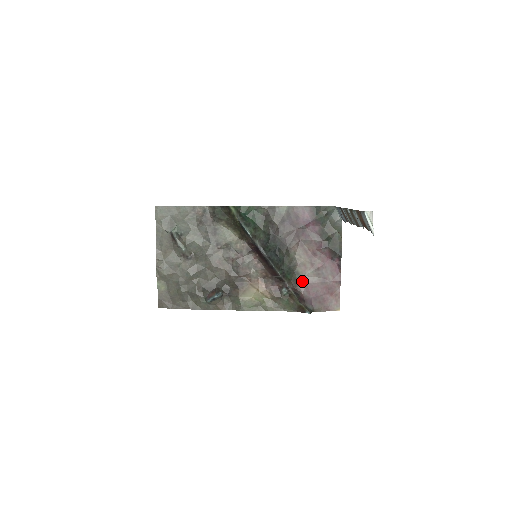
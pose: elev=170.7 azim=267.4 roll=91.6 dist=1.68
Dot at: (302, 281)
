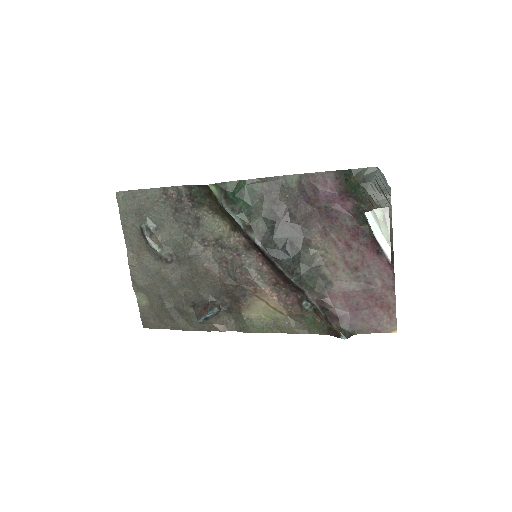
Dot at: (332, 289)
